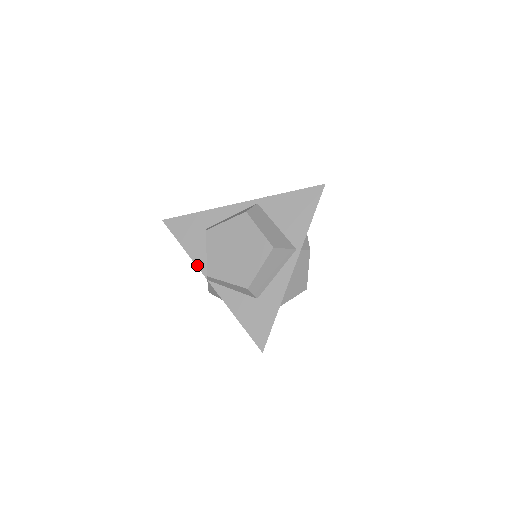
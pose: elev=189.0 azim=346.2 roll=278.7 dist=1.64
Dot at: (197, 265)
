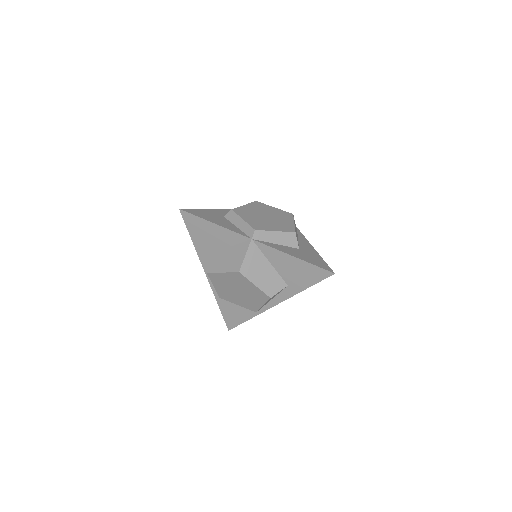
Dot at: (235, 231)
